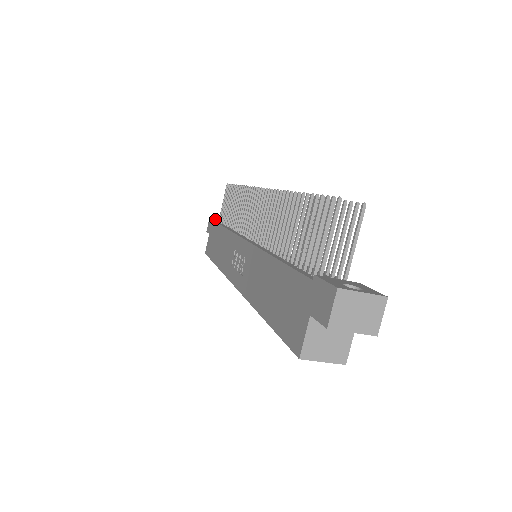
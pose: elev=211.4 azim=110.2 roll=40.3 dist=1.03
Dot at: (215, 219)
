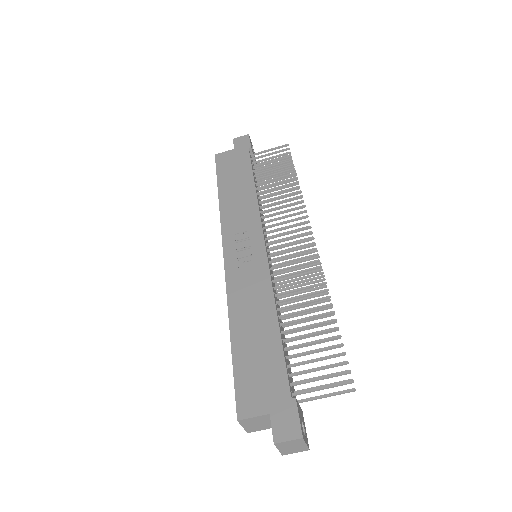
Dot at: (251, 149)
